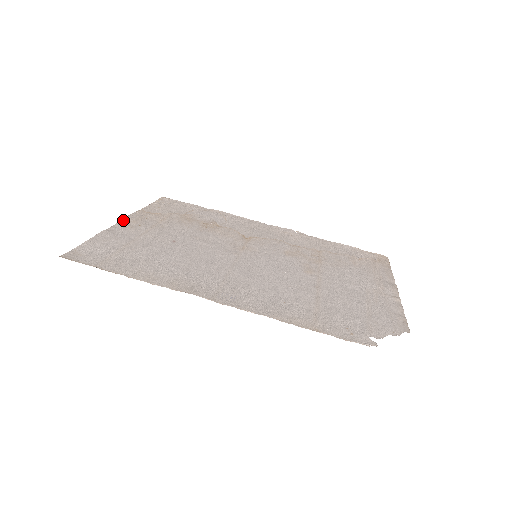
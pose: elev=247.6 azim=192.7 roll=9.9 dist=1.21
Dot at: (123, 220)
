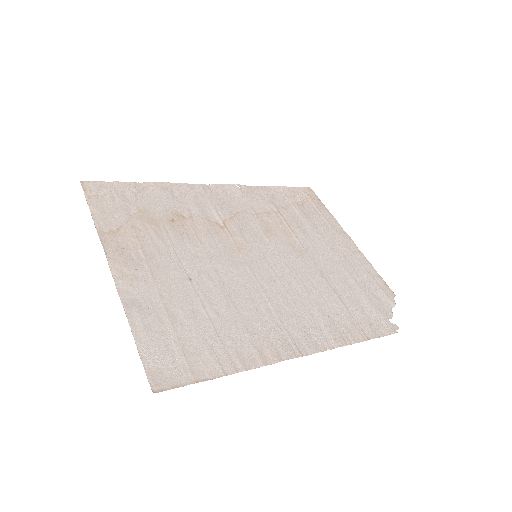
Dot at: (113, 270)
